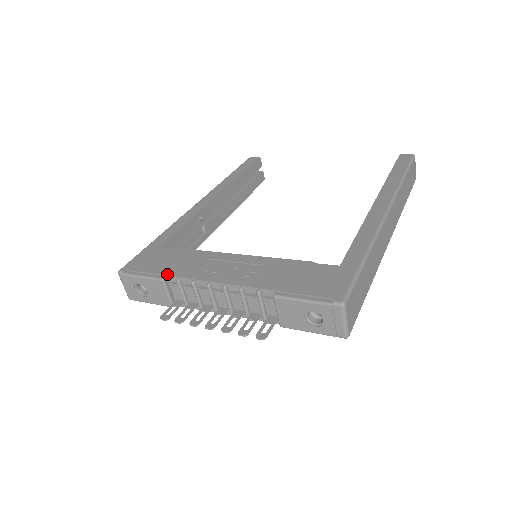
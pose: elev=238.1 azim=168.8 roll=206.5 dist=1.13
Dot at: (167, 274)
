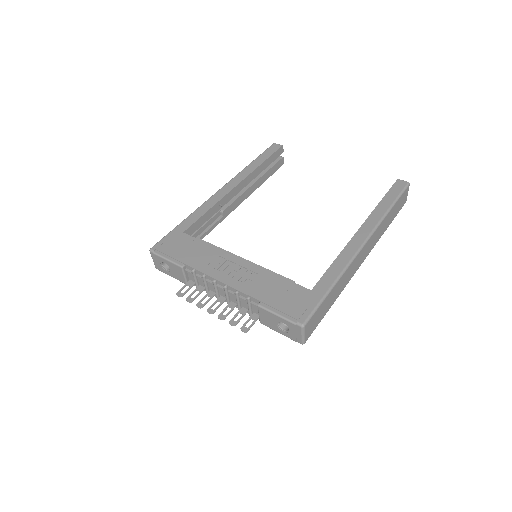
Dot at: (186, 263)
